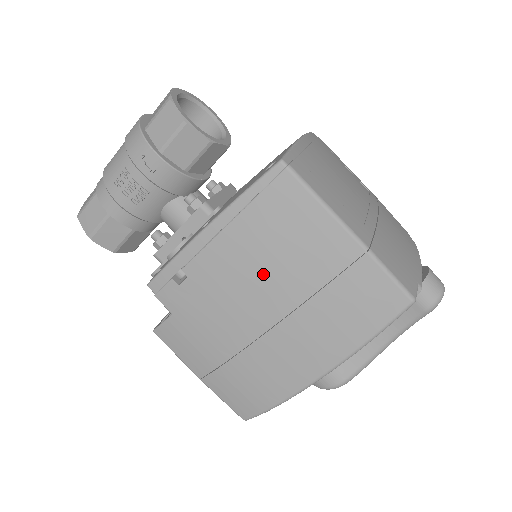
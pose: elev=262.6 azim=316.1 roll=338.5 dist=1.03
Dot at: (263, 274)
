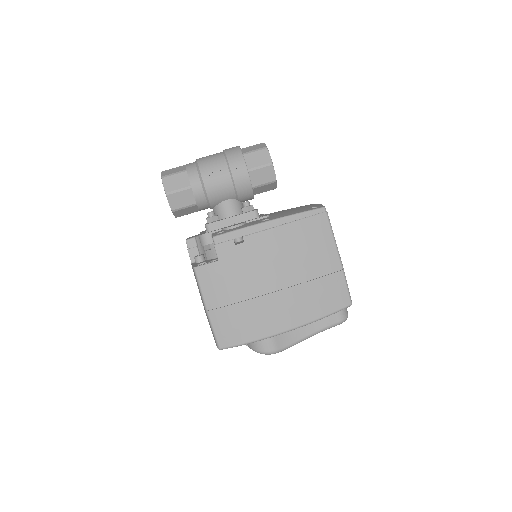
Dot at: (288, 259)
